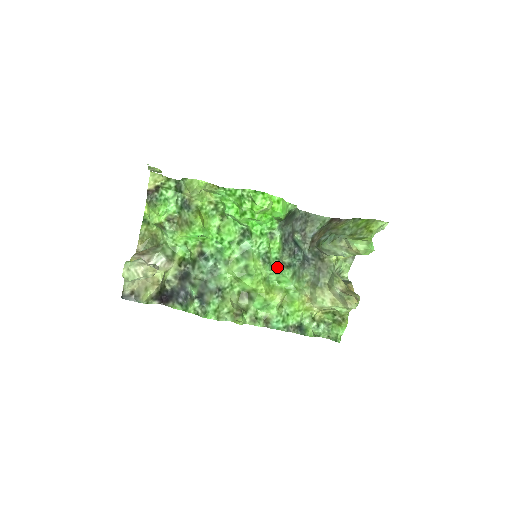
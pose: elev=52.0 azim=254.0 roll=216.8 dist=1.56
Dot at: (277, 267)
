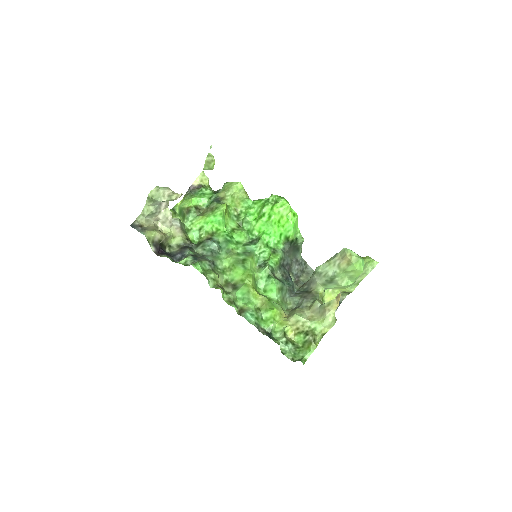
Dot at: (270, 272)
